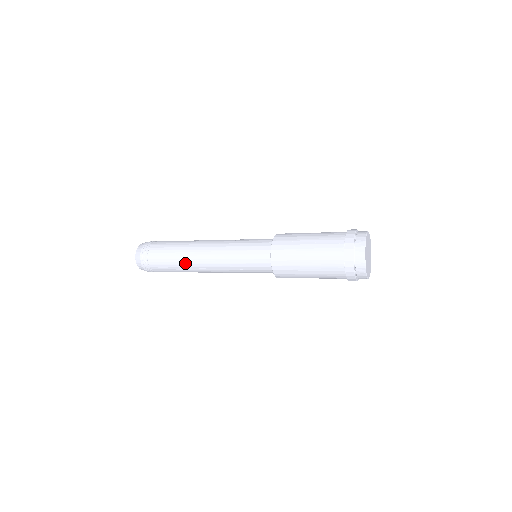
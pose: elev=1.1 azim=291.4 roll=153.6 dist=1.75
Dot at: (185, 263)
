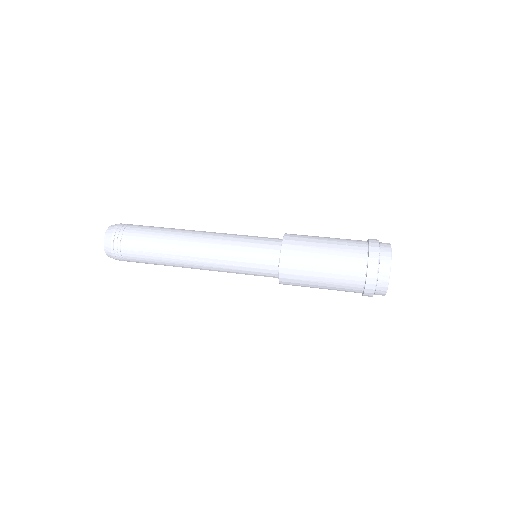
Dot at: (169, 249)
